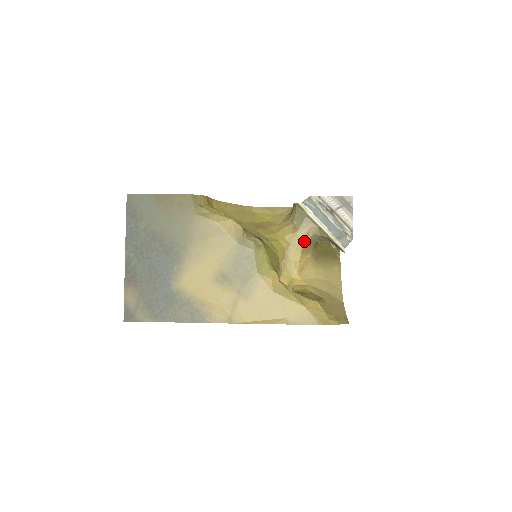
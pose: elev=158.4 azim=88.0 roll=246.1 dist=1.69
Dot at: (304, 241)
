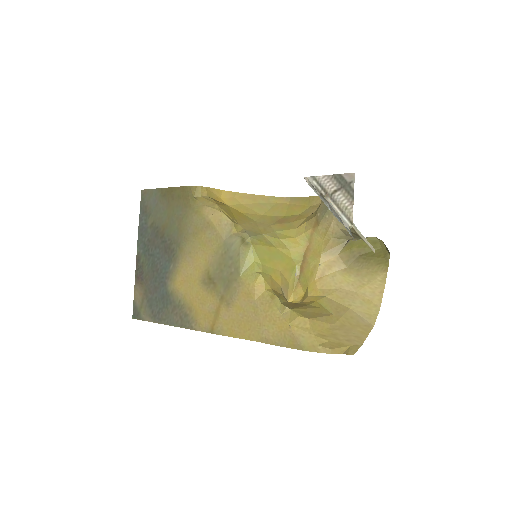
Dot at: (327, 238)
